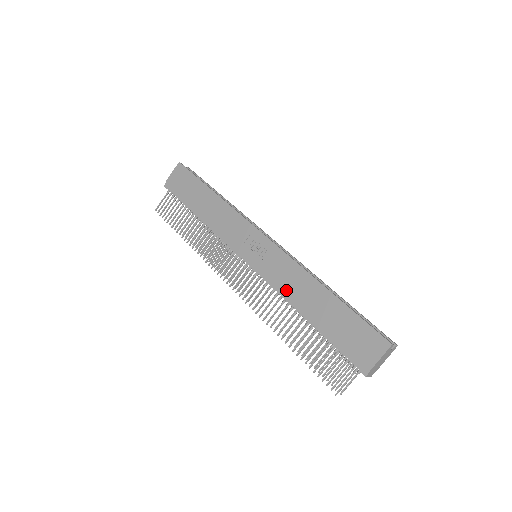
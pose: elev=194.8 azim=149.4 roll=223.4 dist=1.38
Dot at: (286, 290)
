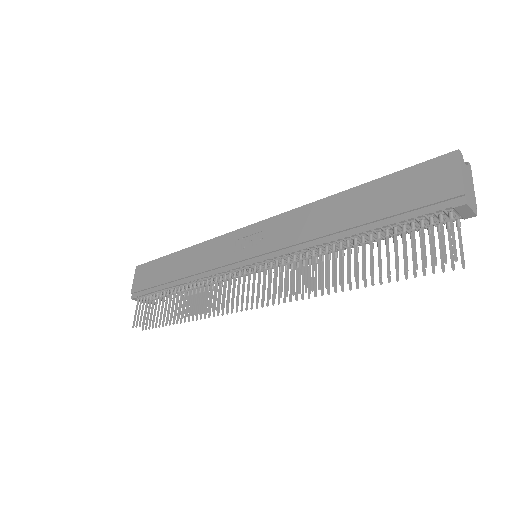
Dot at: (306, 237)
